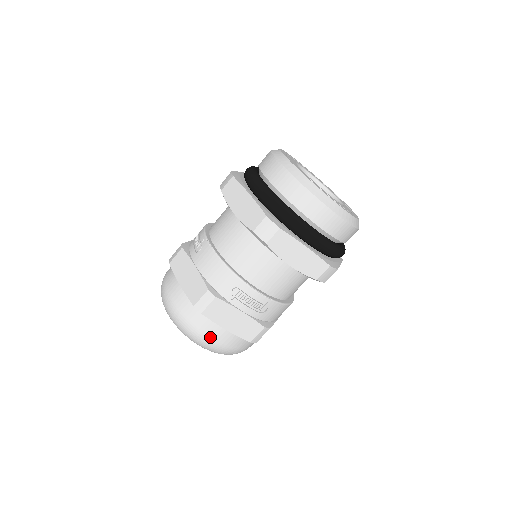
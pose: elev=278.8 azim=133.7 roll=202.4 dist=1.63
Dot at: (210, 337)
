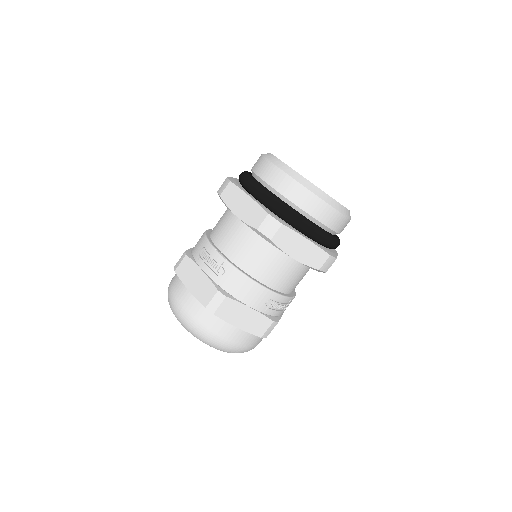
Dot at: (178, 299)
